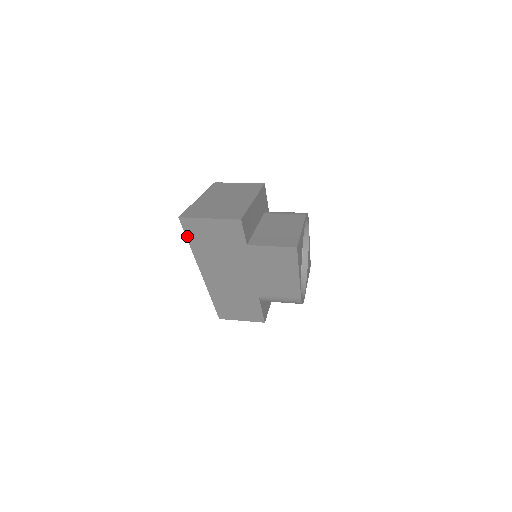
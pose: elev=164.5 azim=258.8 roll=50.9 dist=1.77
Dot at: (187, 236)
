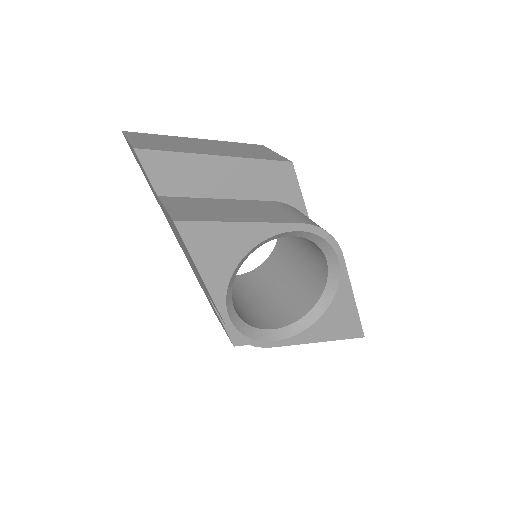
Dot at: occluded
